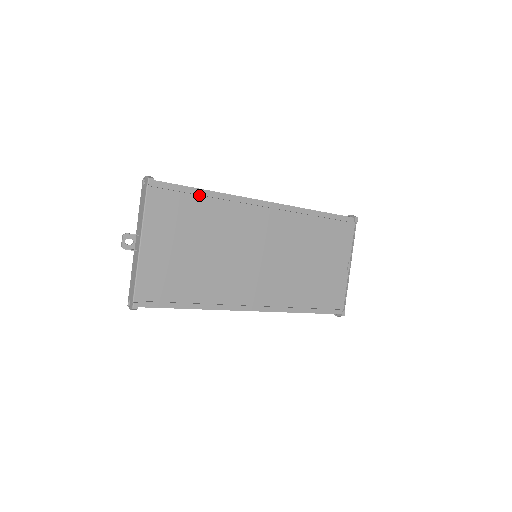
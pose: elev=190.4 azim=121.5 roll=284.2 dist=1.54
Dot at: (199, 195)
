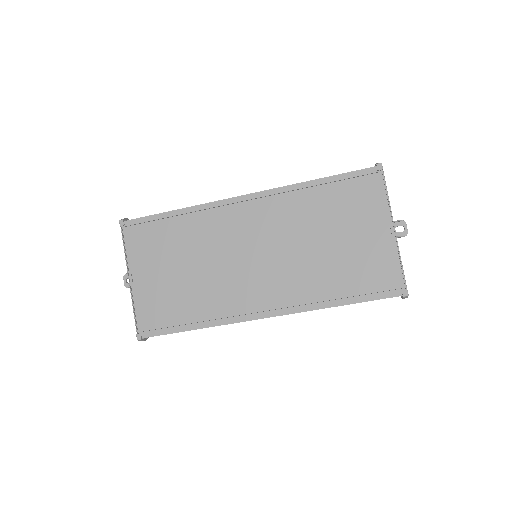
Dot at: (170, 217)
